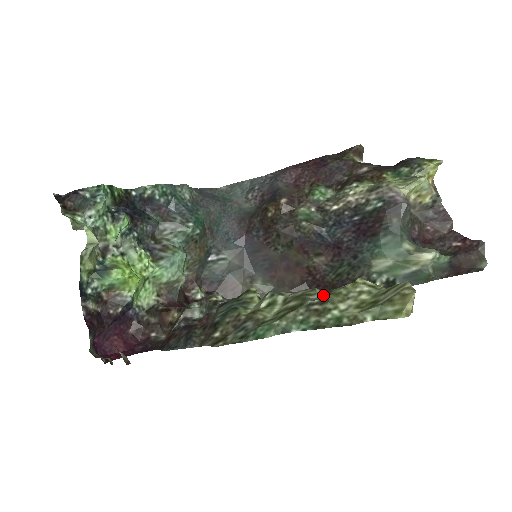
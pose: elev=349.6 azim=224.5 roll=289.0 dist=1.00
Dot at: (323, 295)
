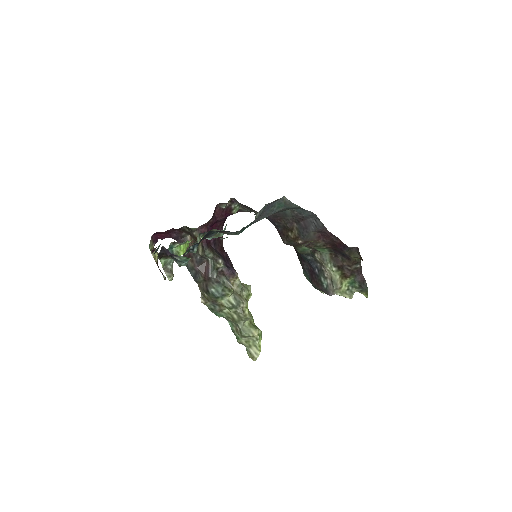
Dot at: (247, 320)
